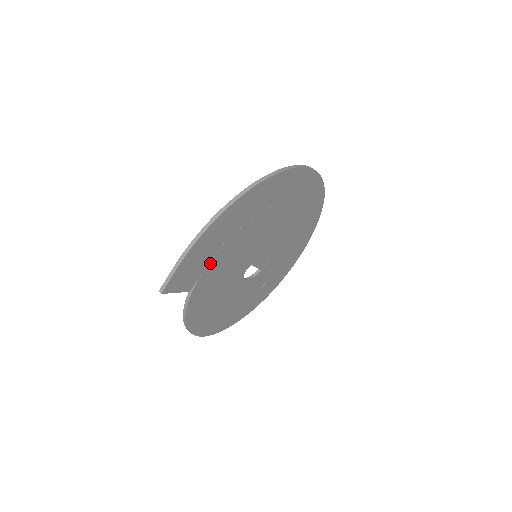
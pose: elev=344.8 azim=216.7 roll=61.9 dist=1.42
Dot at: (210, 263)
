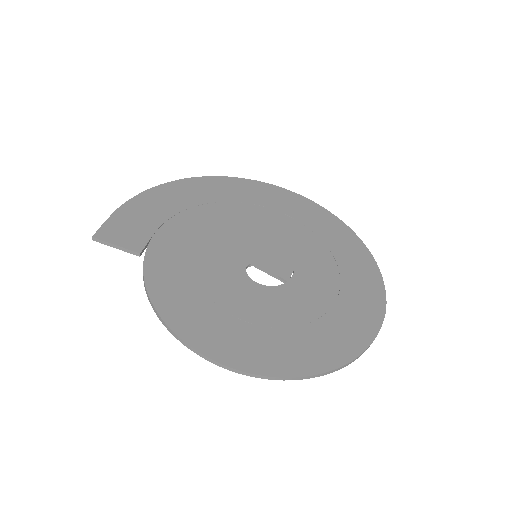
Dot at: (162, 231)
